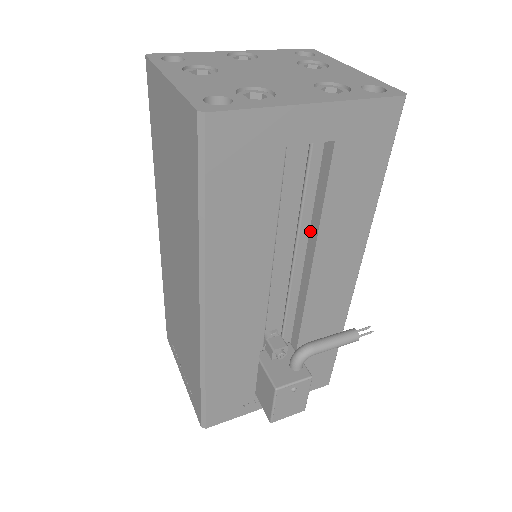
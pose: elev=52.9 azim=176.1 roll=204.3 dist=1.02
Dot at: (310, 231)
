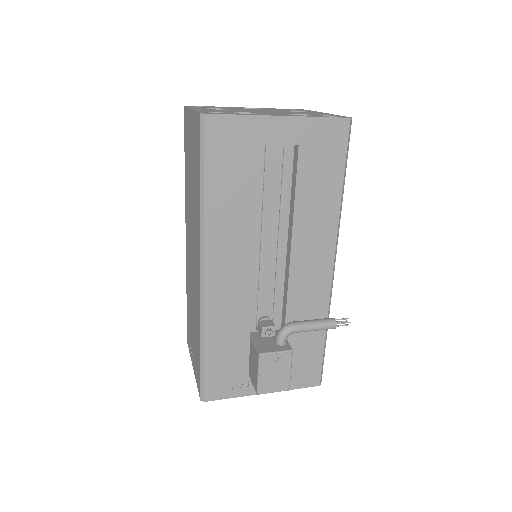
Dot at: (289, 221)
